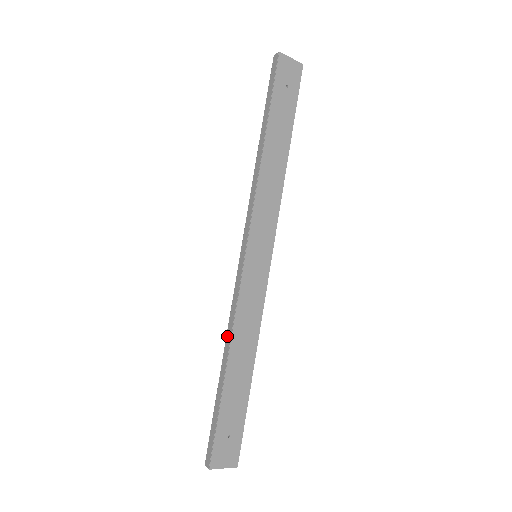
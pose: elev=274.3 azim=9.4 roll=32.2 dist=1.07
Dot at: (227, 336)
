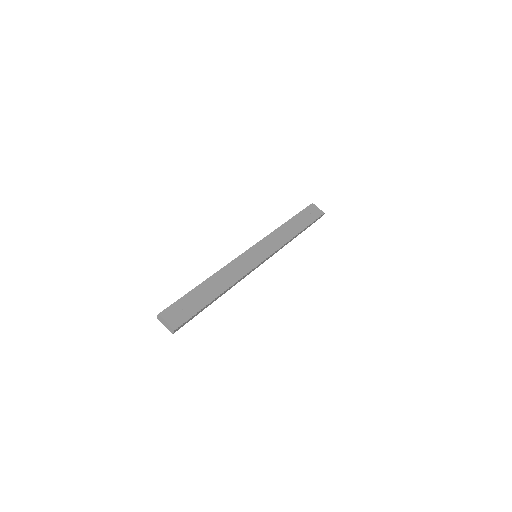
Dot at: occluded
